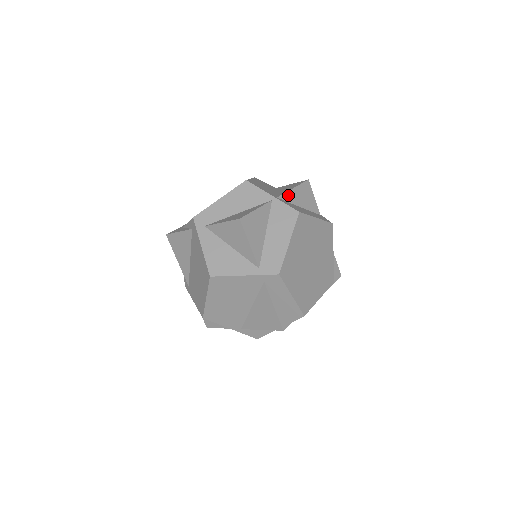
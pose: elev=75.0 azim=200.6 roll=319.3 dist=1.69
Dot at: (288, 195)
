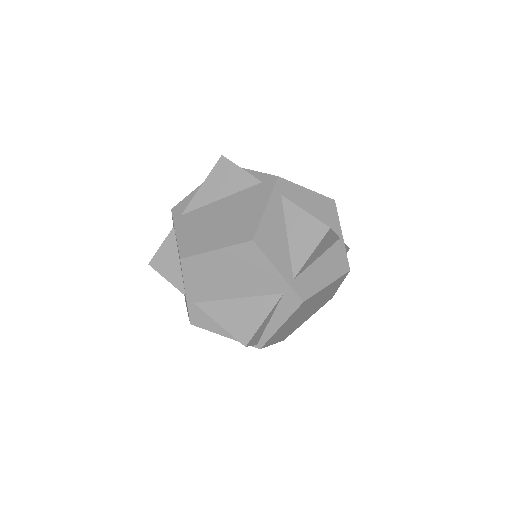
Dot at: occluded
